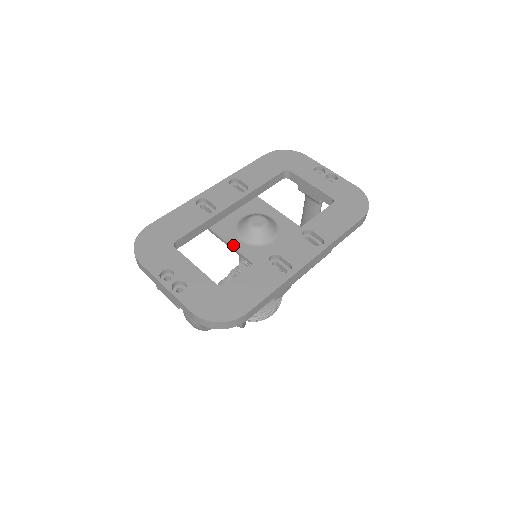
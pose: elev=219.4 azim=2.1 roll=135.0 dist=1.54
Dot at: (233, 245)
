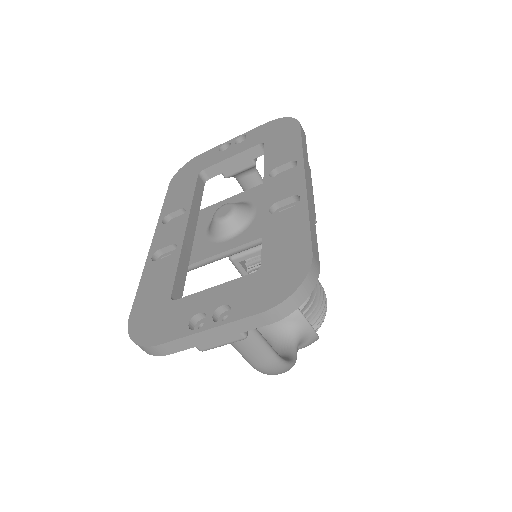
Dot at: (226, 249)
